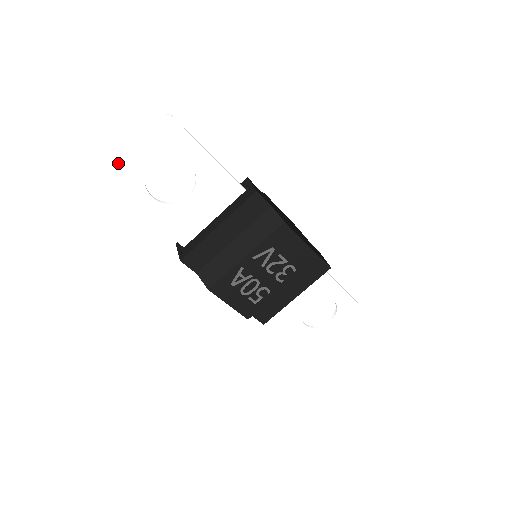
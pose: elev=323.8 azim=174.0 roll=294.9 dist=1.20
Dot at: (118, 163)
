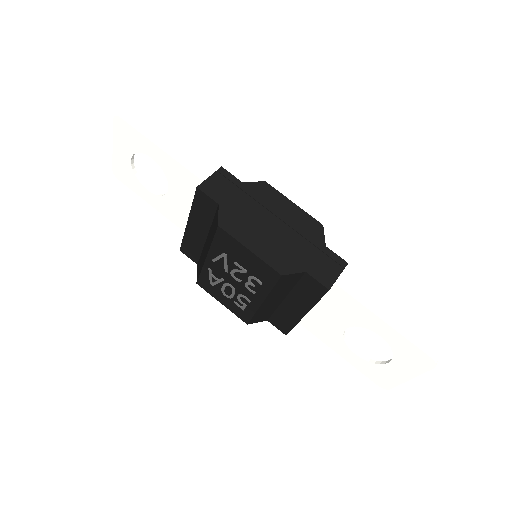
Dot at: (115, 161)
